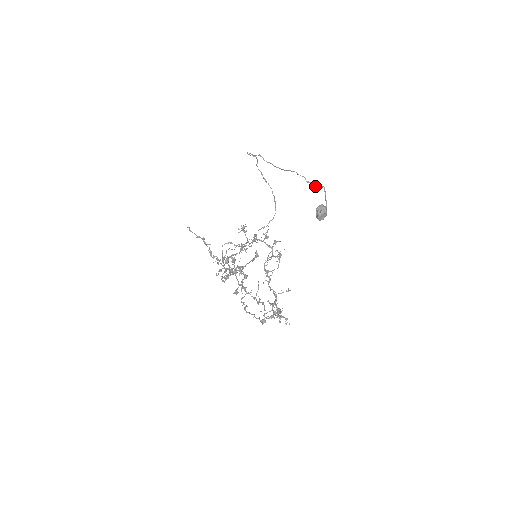
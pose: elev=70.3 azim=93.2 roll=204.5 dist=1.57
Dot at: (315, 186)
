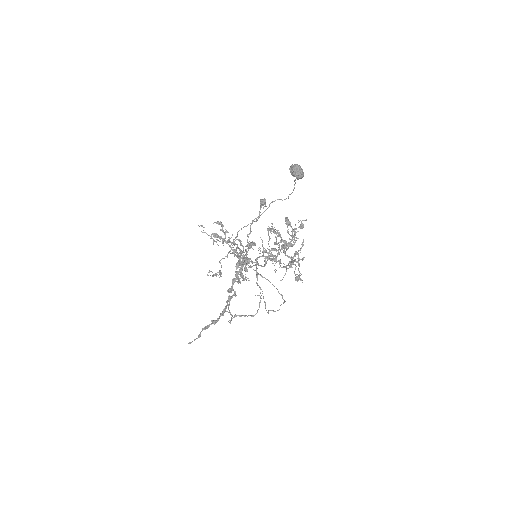
Dot at: occluded
